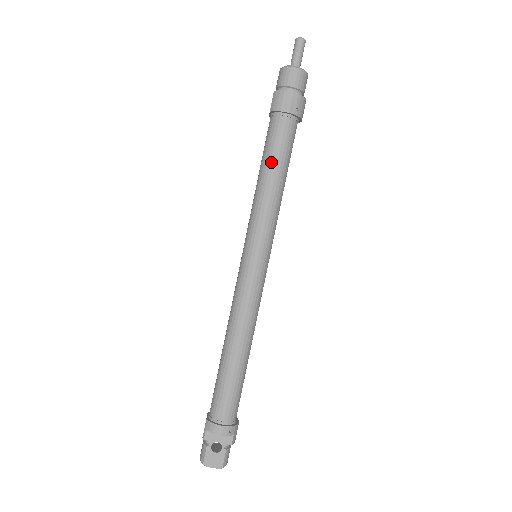
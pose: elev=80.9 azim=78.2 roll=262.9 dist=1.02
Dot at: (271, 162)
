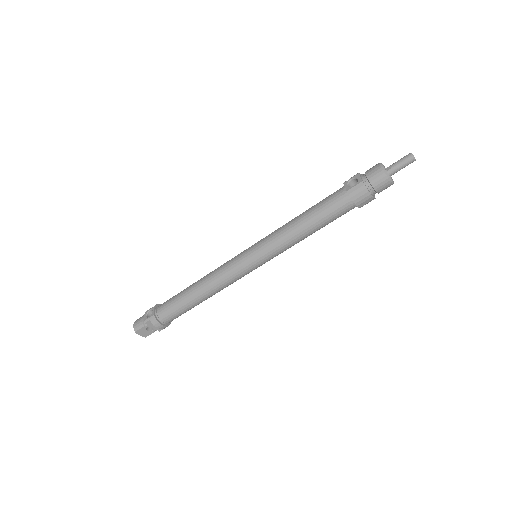
Dot at: (317, 223)
